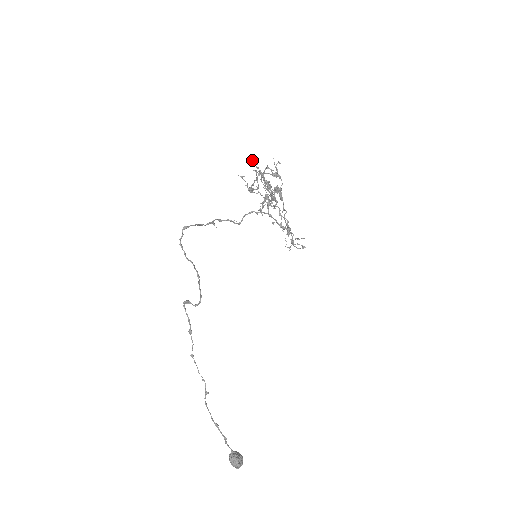
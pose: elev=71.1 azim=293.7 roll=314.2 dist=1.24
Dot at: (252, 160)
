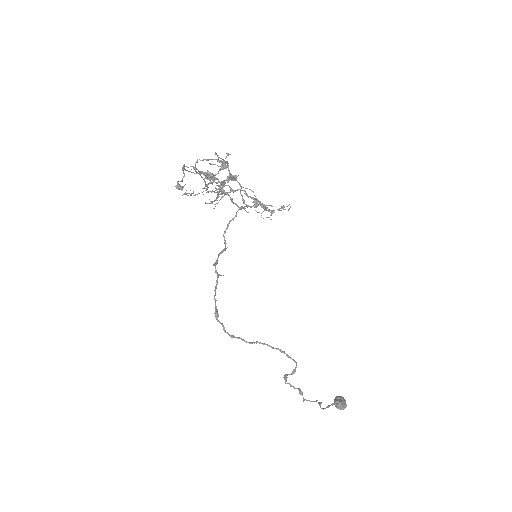
Dot at: occluded
